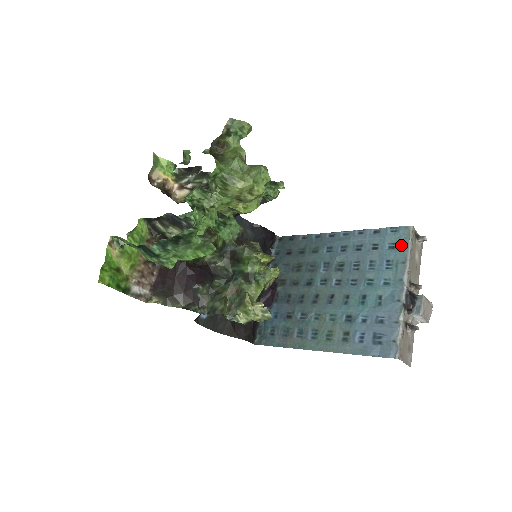
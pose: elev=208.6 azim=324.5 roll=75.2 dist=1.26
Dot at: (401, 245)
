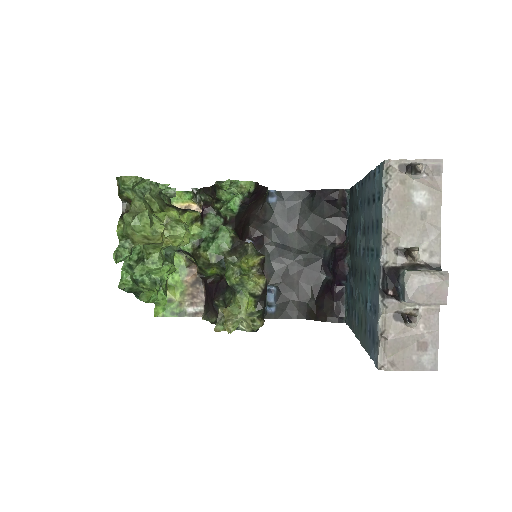
Dot at: (380, 195)
